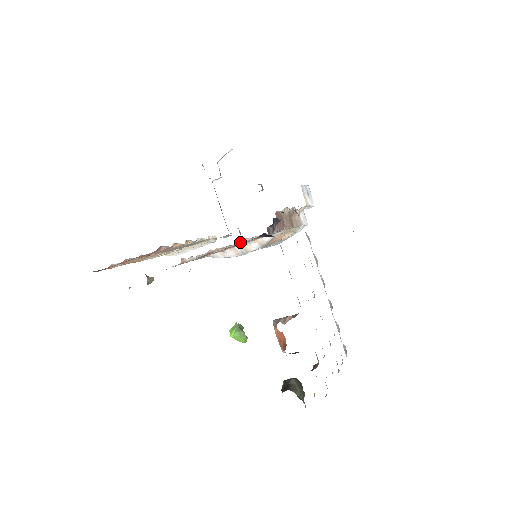
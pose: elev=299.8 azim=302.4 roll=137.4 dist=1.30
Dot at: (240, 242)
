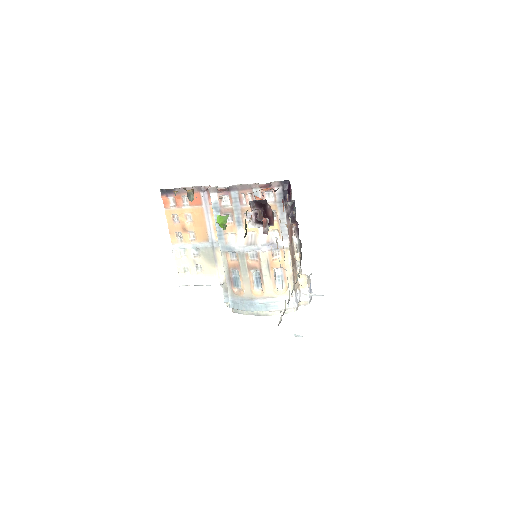
Dot at: occluded
